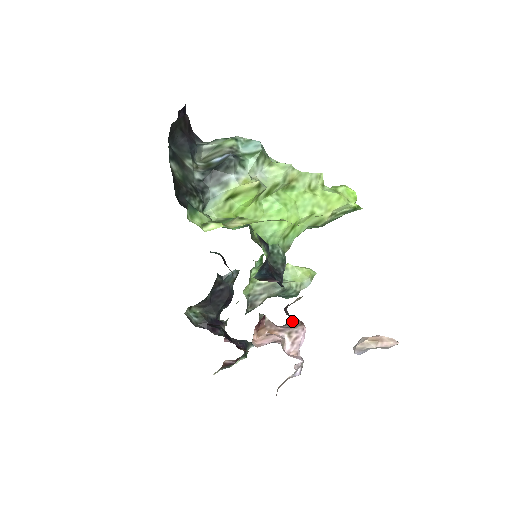
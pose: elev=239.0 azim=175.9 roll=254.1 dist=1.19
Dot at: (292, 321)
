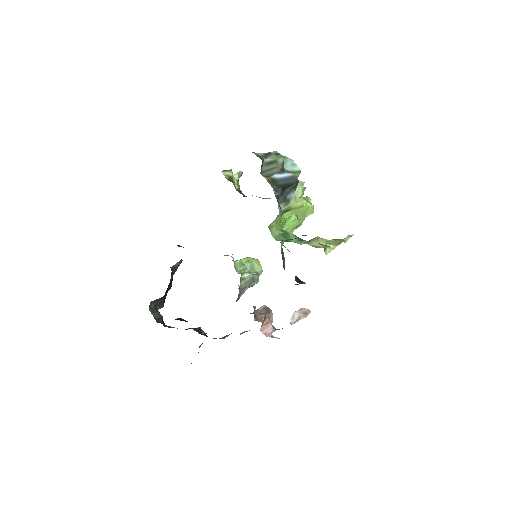
Dot at: (263, 307)
